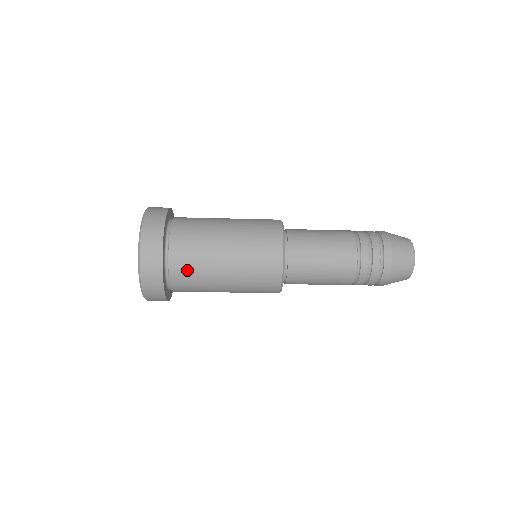
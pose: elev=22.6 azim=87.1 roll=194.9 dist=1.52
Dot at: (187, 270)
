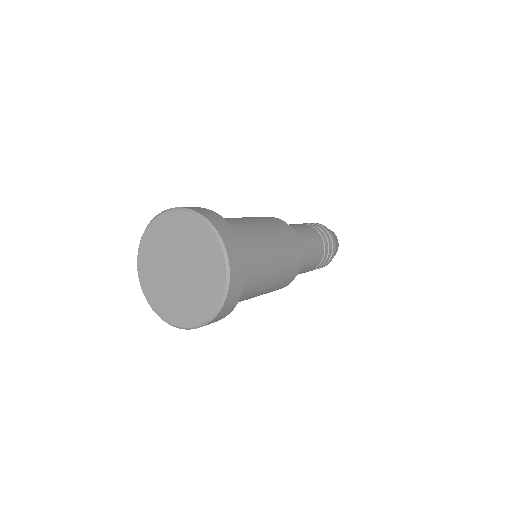
Dot at: occluded
